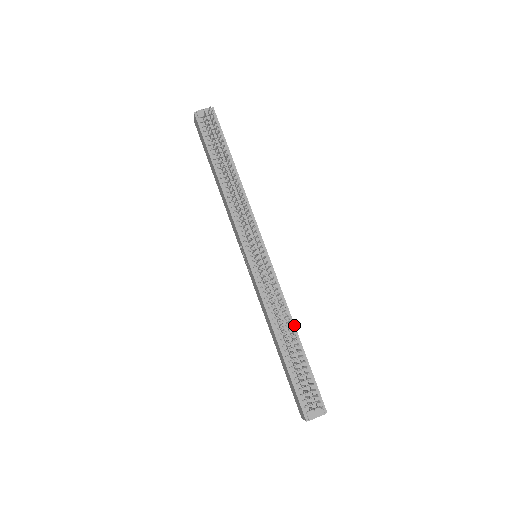
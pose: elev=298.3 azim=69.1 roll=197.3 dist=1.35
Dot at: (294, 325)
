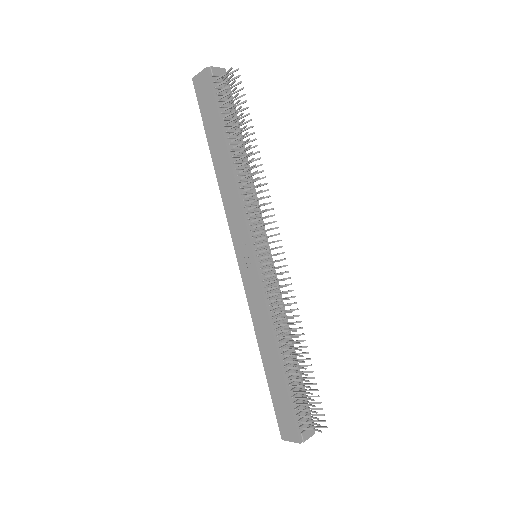
Dot at: occluded
